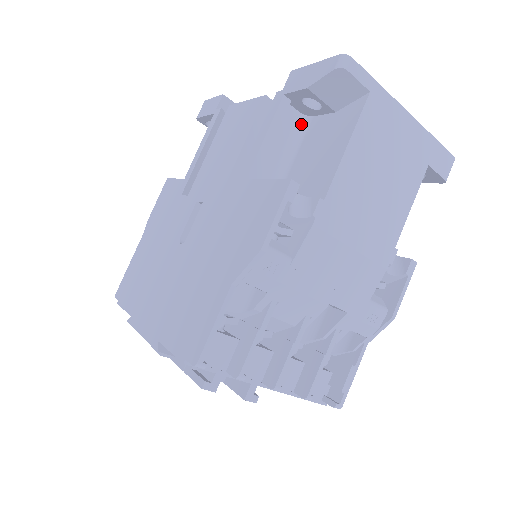
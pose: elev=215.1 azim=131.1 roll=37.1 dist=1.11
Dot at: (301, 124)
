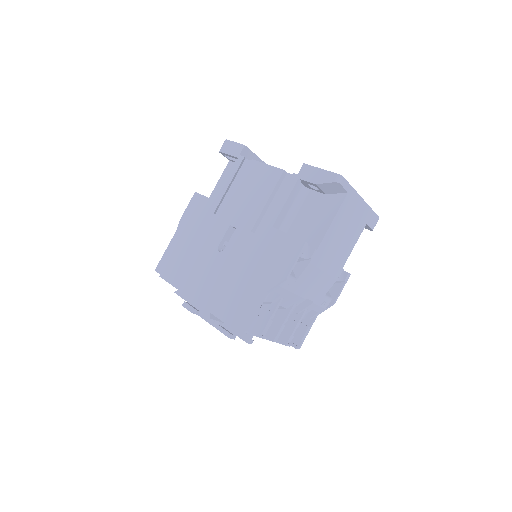
Dot at: (303, 192)
